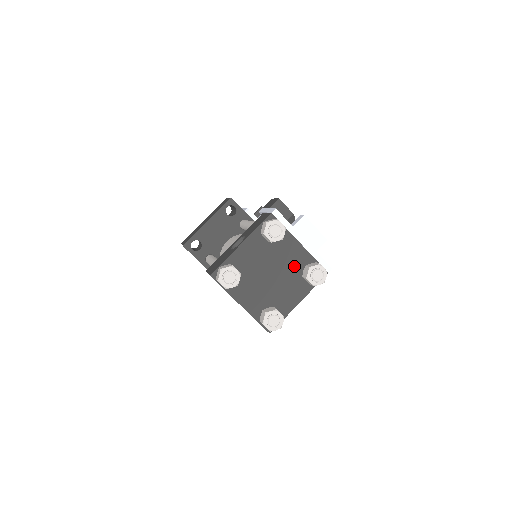
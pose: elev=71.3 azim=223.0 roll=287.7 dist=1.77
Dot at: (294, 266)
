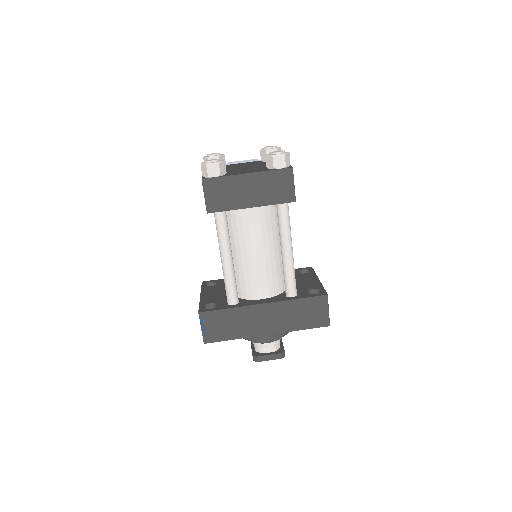
Dot at: occluded
